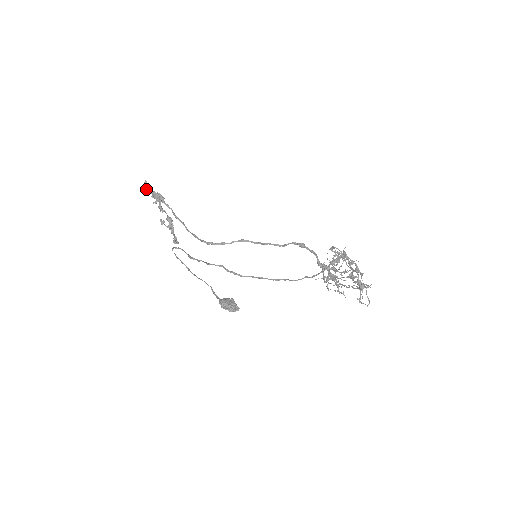
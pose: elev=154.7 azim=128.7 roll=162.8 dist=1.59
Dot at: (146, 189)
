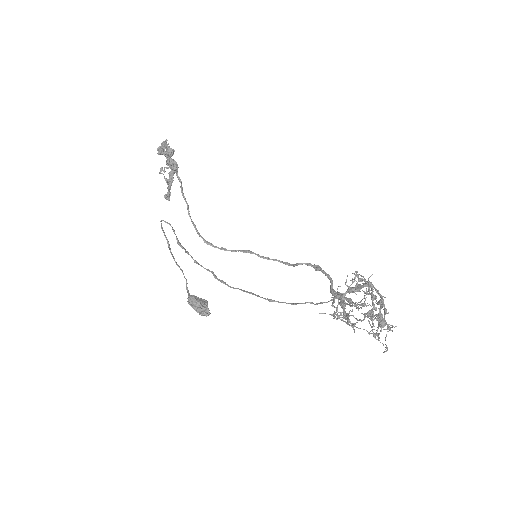
Dot at: (163, 146)
